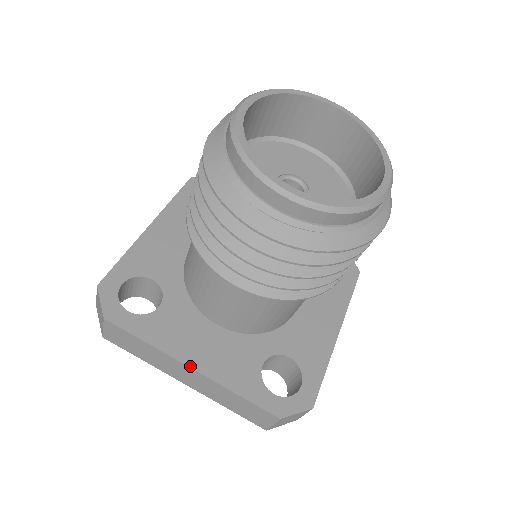
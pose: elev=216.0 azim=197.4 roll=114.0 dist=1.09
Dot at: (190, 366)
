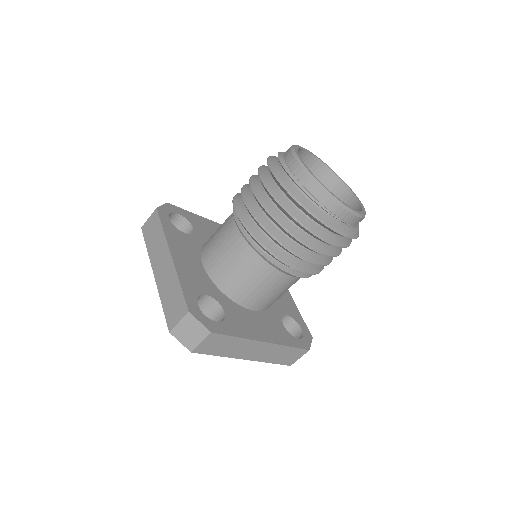
Dot at: (171, 253)
